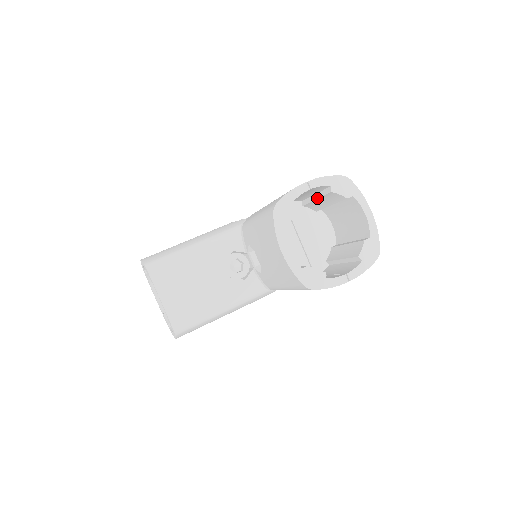
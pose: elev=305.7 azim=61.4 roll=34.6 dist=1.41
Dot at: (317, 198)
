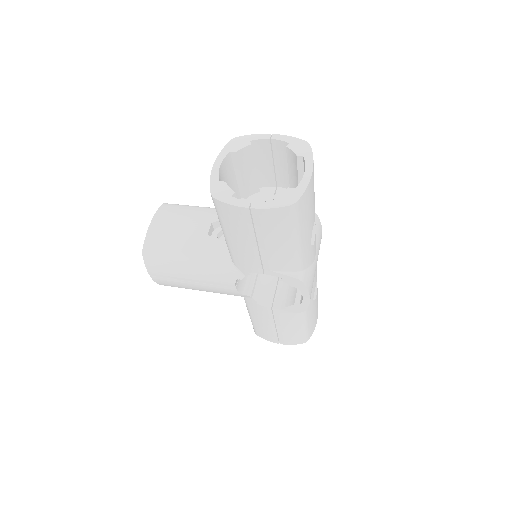
Dot at: (288, 168)
